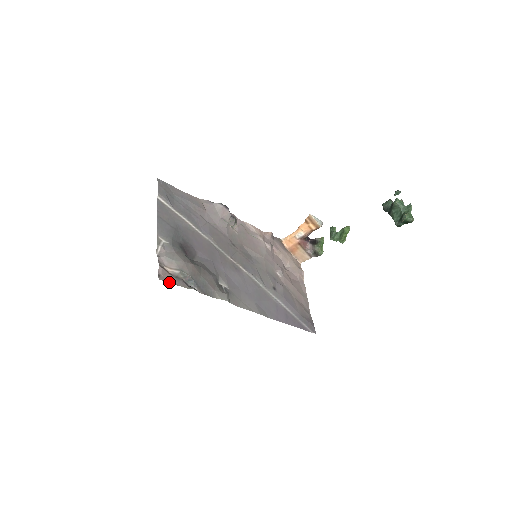
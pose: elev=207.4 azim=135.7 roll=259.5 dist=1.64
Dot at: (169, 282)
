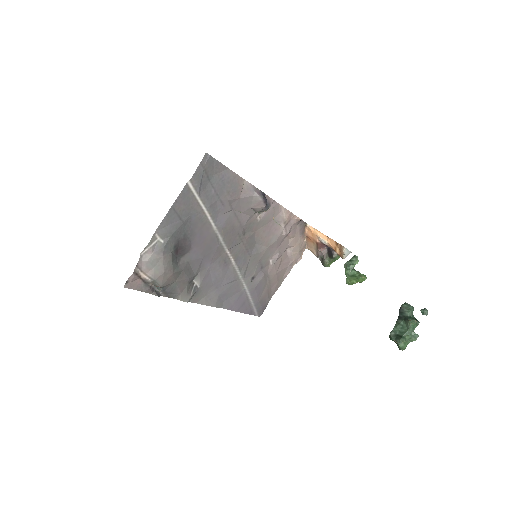
Dot at: (134, 288)
